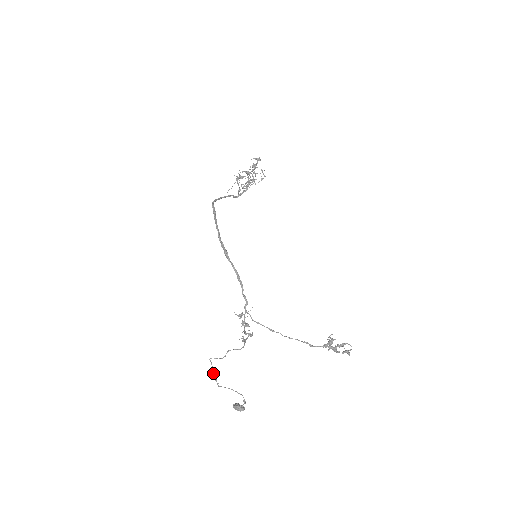
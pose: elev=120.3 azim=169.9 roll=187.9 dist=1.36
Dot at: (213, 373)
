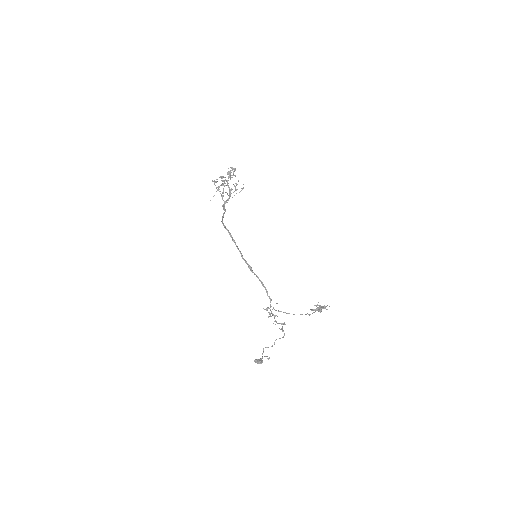
Dot at: occluded
